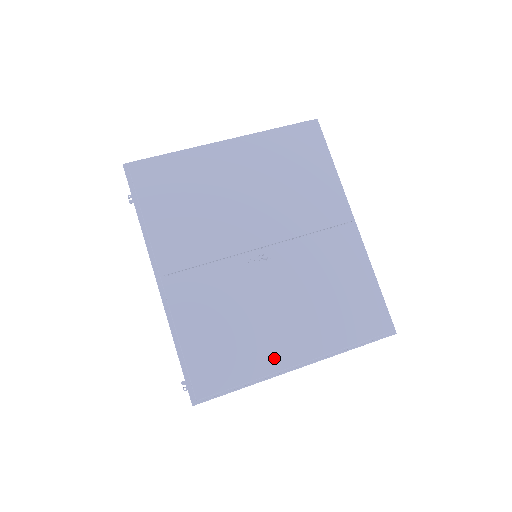
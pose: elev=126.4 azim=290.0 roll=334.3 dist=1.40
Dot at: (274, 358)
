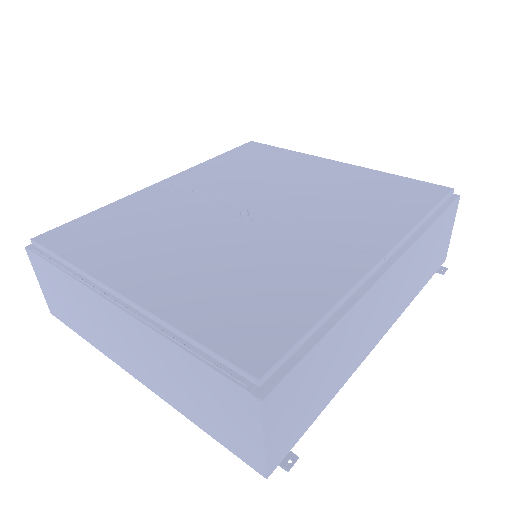
Dot at: (115, 269)
